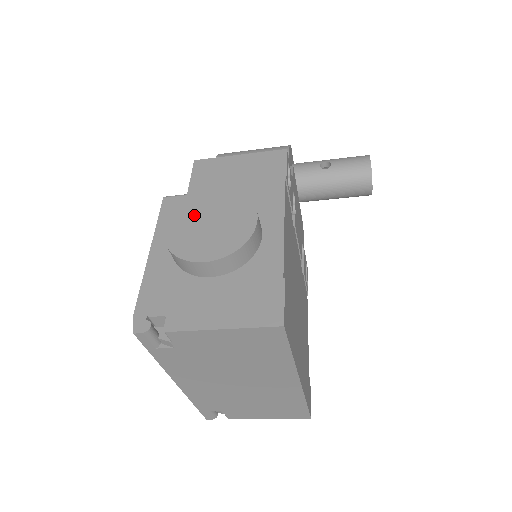
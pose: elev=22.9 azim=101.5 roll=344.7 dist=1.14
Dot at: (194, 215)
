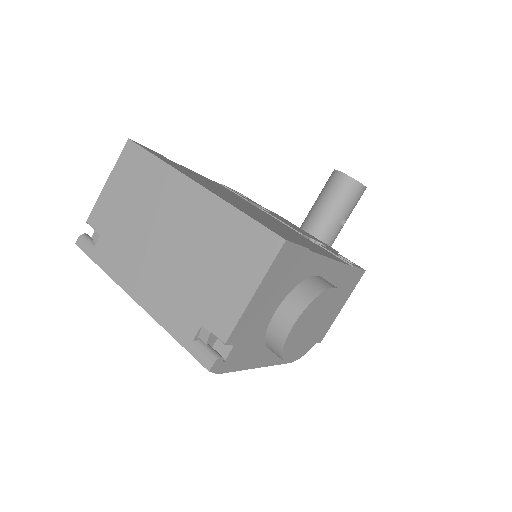
Dot at: occluded
